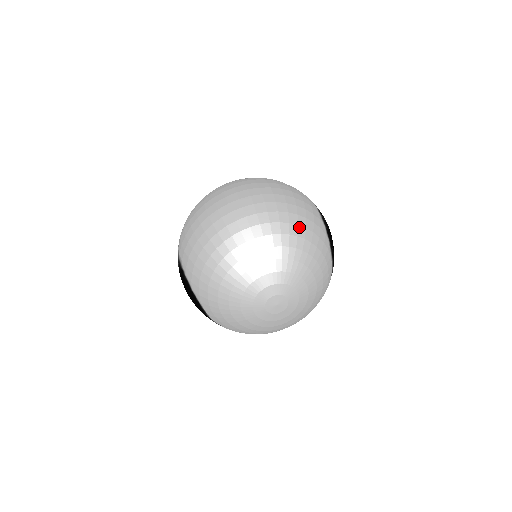
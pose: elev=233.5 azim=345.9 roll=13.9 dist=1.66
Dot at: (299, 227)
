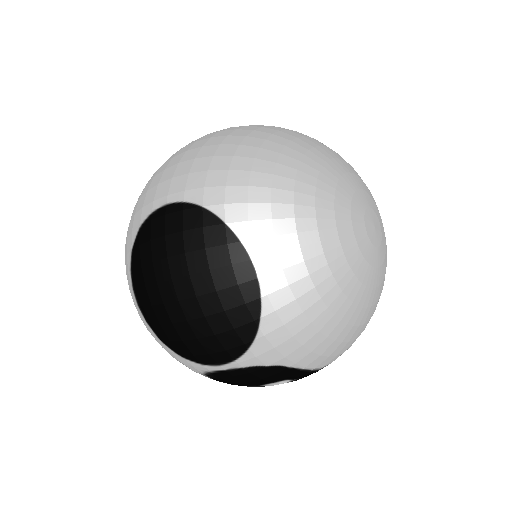
Dot at: occluded
